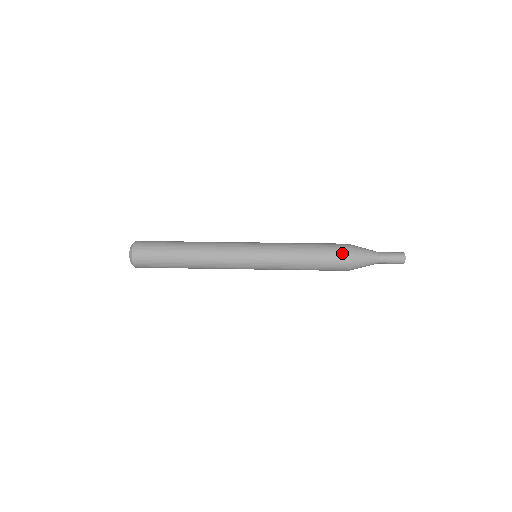
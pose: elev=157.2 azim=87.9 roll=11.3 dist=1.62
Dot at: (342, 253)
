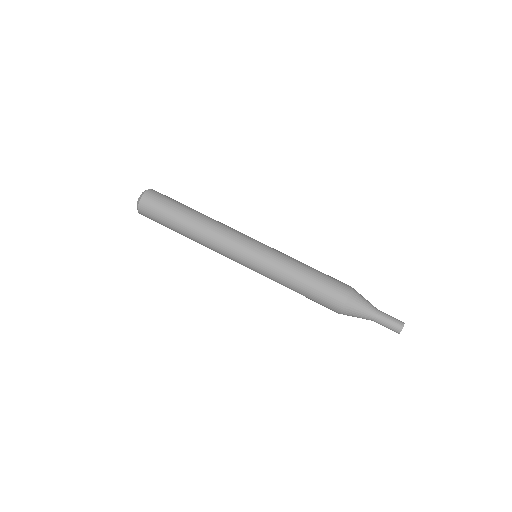
Dot at: (333, 306)
